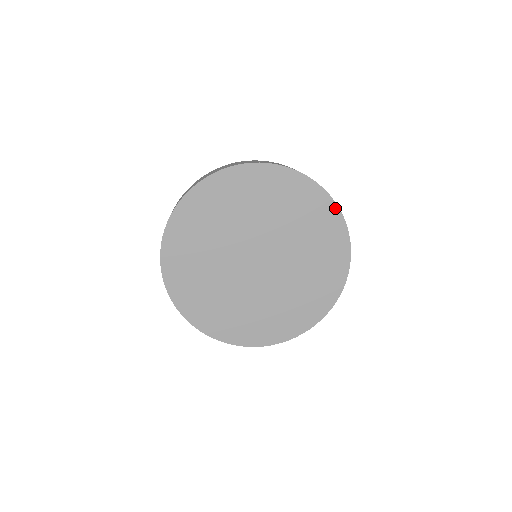
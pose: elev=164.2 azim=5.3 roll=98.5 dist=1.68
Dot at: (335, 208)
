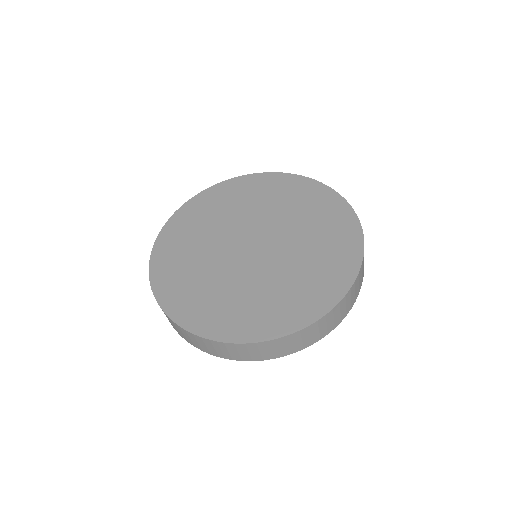
Dot at: (357, 226)
